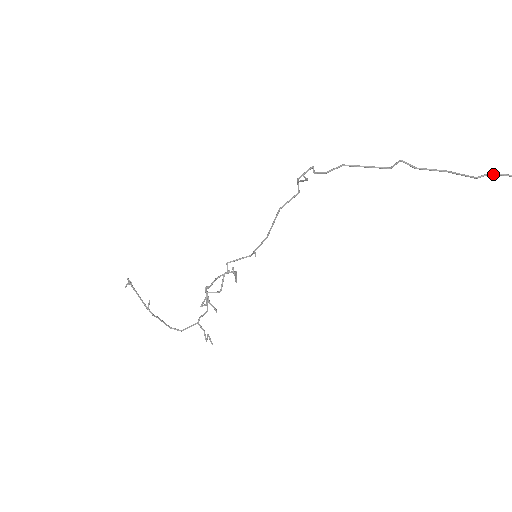
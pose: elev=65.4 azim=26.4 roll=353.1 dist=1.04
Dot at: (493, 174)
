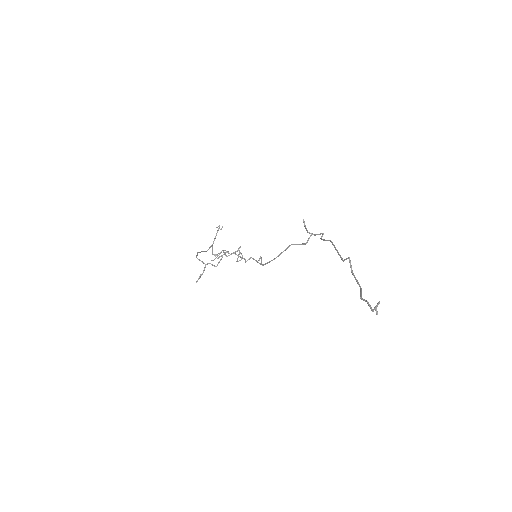
Dot at: (367, 301)
